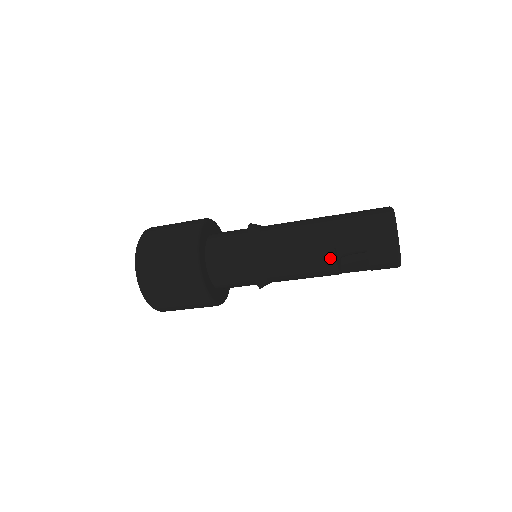
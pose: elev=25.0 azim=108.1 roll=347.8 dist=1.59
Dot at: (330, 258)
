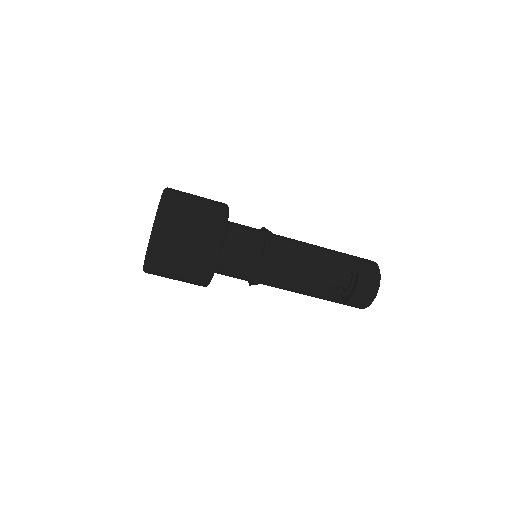
Dot at: (330, 274)
